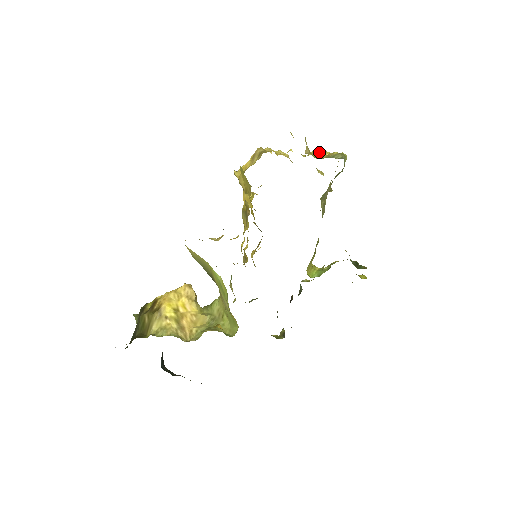
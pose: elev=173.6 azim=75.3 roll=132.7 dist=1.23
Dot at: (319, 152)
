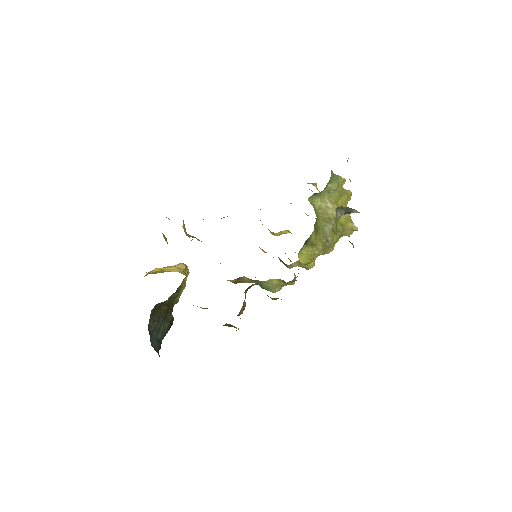
Dot at: occluded
